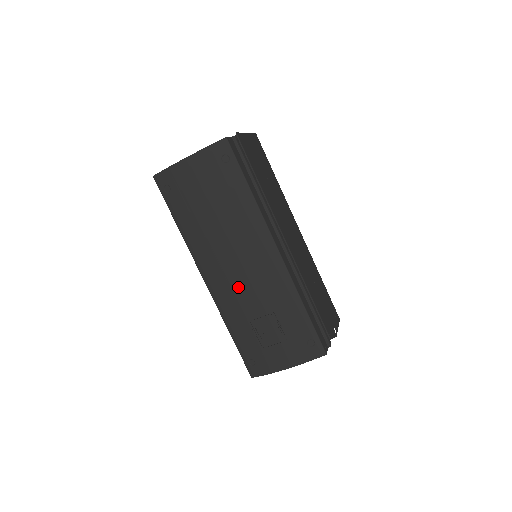
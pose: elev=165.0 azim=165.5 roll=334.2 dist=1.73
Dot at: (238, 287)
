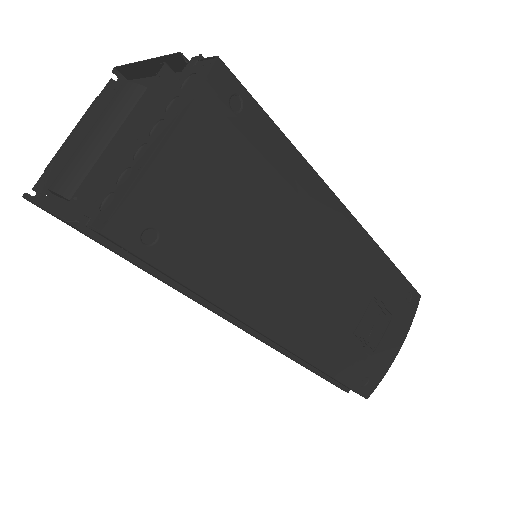
Dot at: (327, 306)
